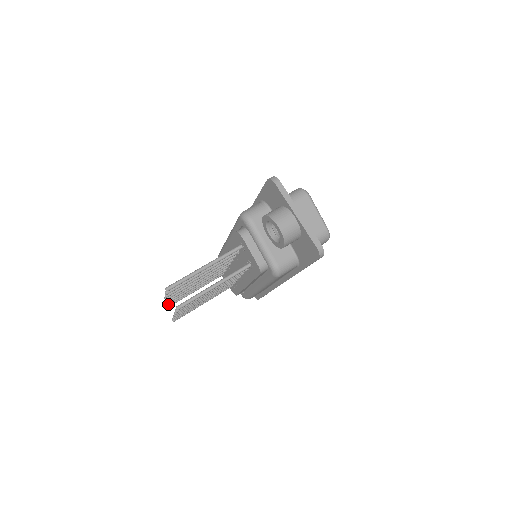
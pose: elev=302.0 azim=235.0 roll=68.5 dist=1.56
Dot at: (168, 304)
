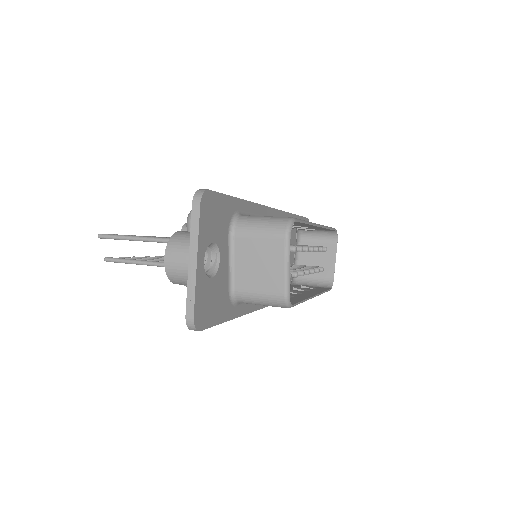
Dot at: occluded
